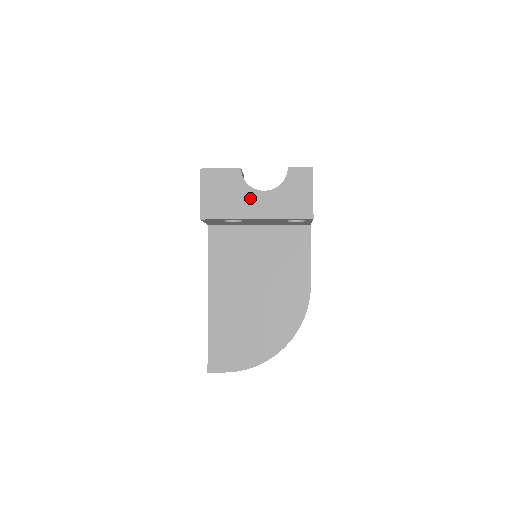
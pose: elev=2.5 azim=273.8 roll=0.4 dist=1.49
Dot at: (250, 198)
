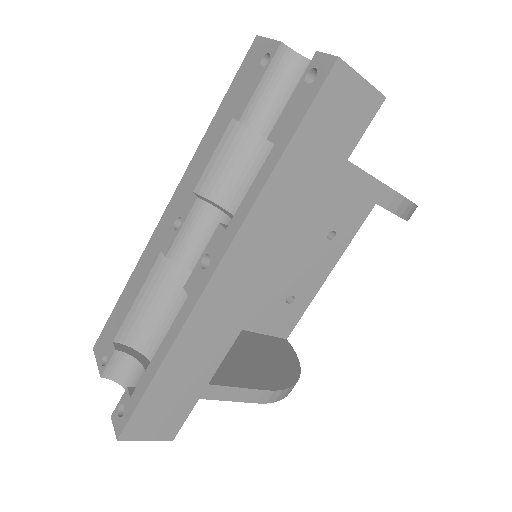
Dot at: occluded
